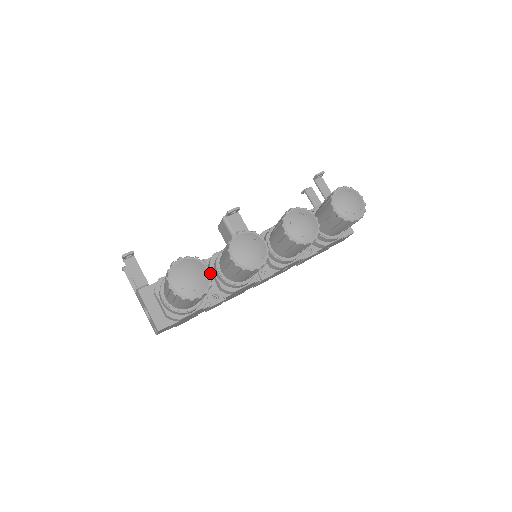
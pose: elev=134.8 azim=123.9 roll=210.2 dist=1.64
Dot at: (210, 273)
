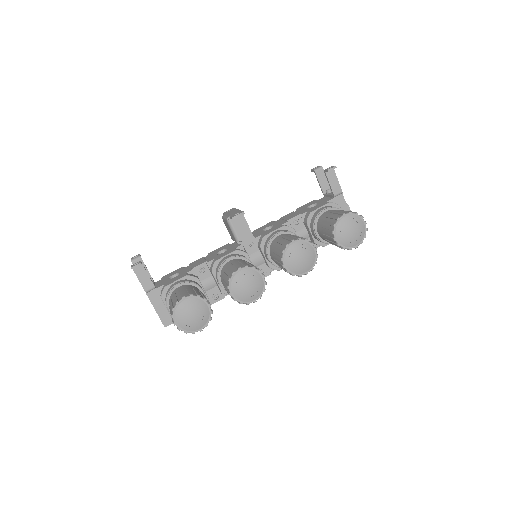
Dot at: (210, 309)
